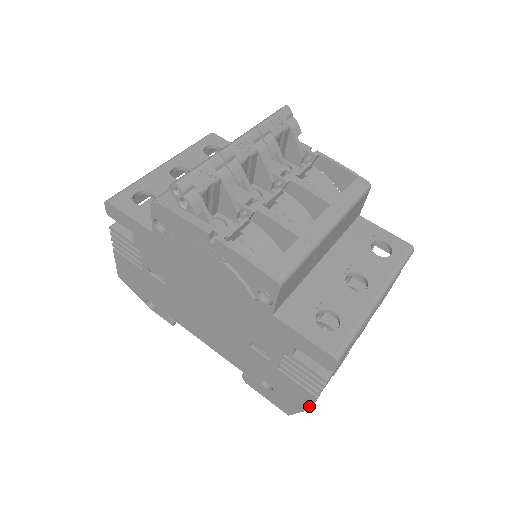
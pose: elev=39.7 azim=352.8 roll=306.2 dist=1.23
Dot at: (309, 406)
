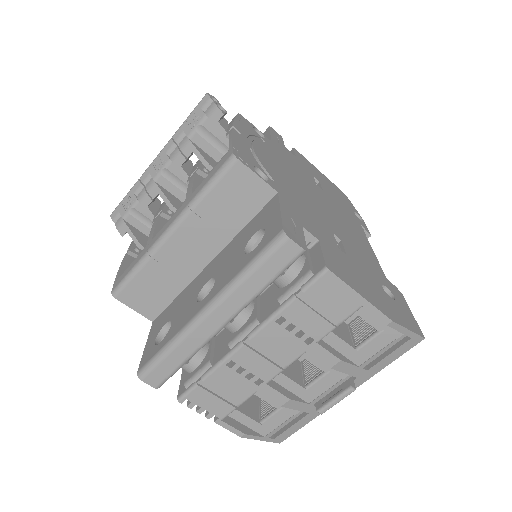
Dot at: (237, 432)
